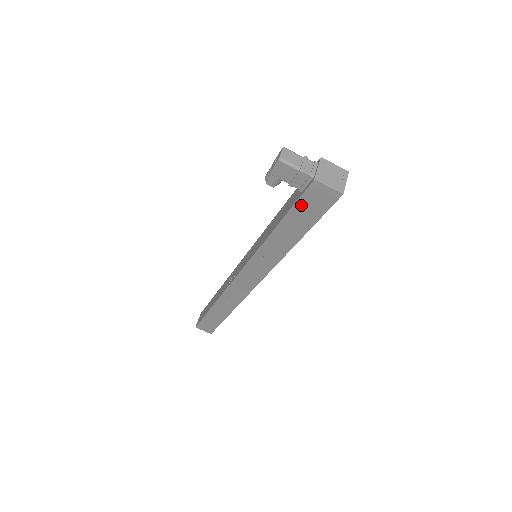
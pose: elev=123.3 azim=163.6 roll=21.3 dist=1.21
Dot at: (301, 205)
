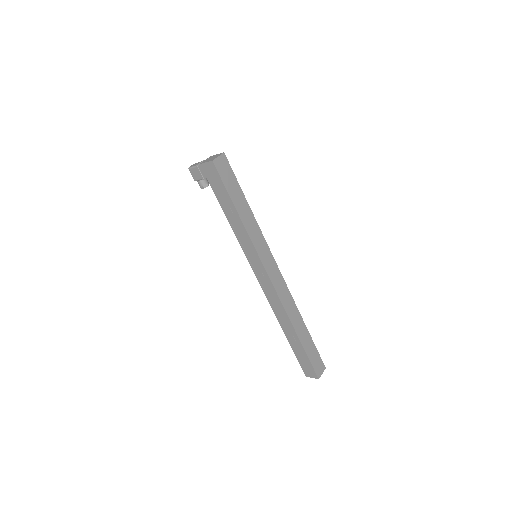
Dot at: (213, 186)
